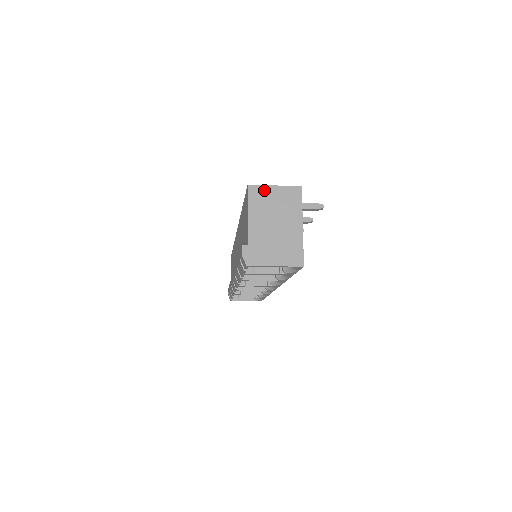
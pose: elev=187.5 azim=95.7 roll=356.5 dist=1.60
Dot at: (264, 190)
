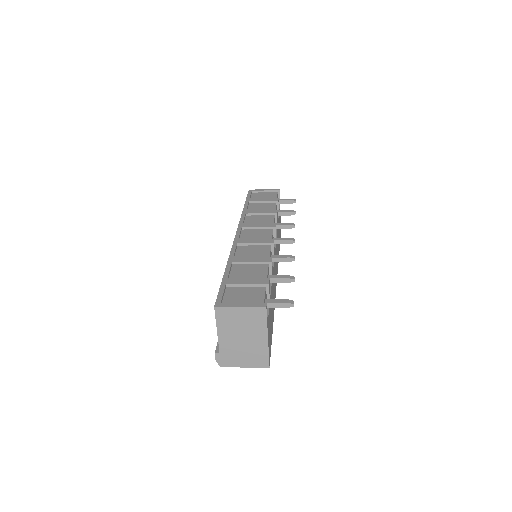
Dot at: (230, 311)
